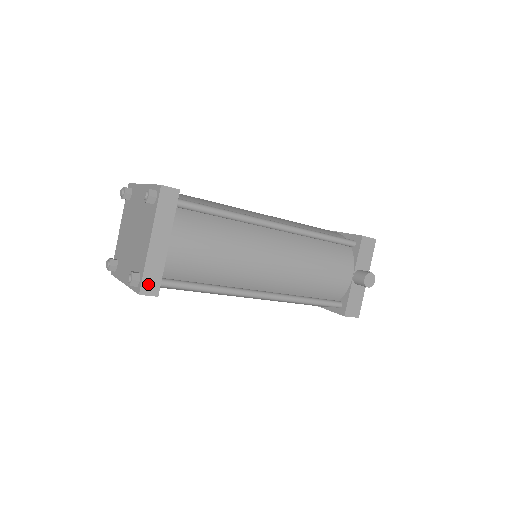
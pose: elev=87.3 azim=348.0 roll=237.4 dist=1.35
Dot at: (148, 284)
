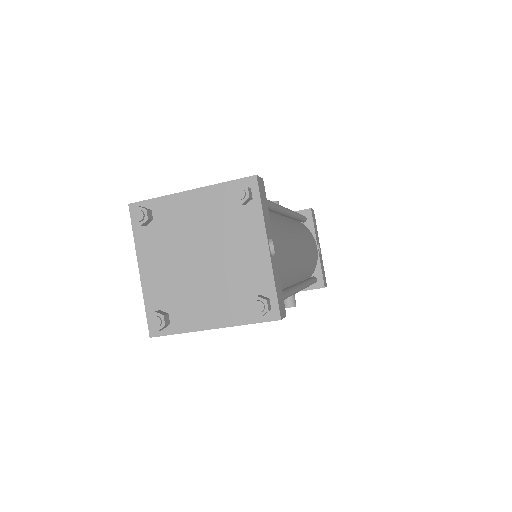
Dot at: (167, 334)
